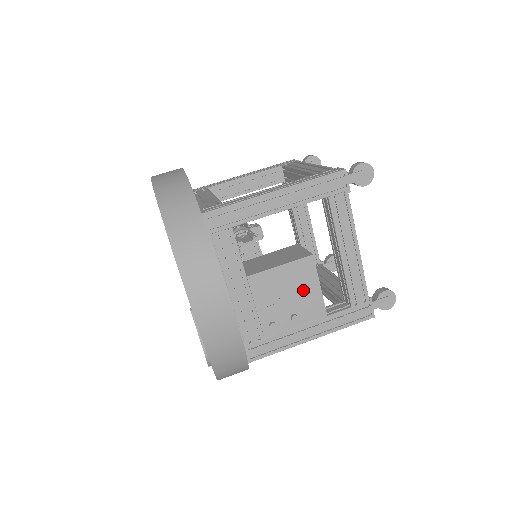
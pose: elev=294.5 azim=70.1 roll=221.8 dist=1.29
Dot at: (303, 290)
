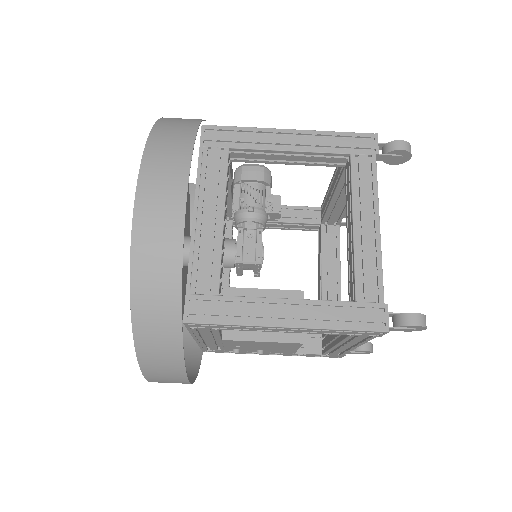
Dot at: (279, 348)
